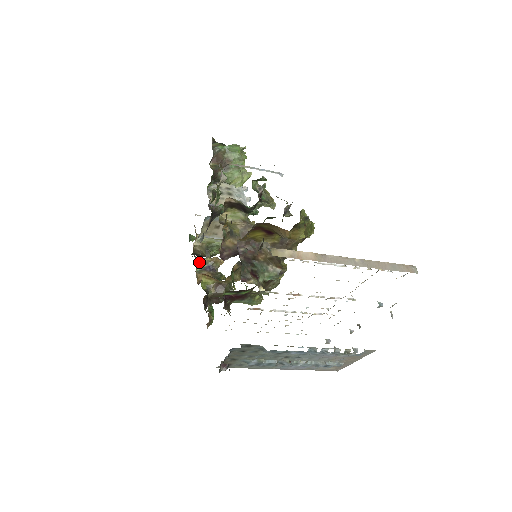
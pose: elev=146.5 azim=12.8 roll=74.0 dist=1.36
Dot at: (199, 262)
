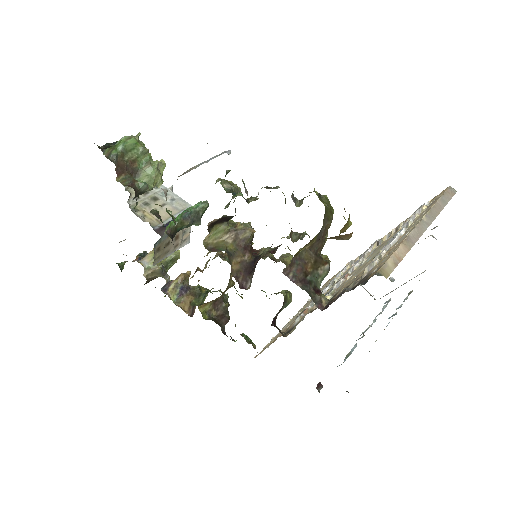
Dot at: (169, 292)
